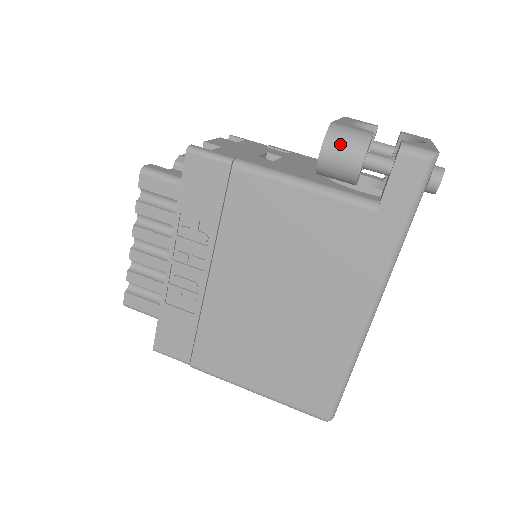
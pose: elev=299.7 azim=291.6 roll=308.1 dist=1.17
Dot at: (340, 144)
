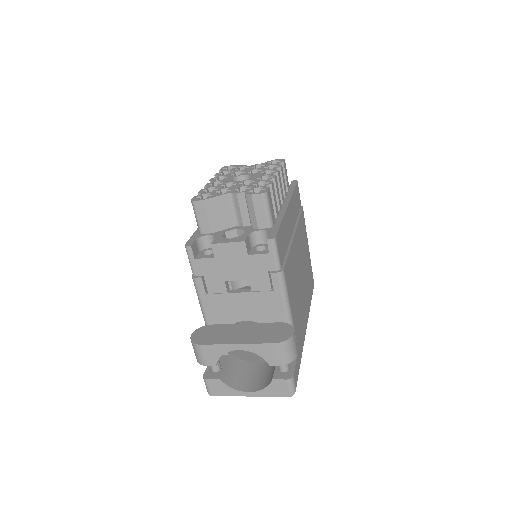
Dot at: (193, 347)
